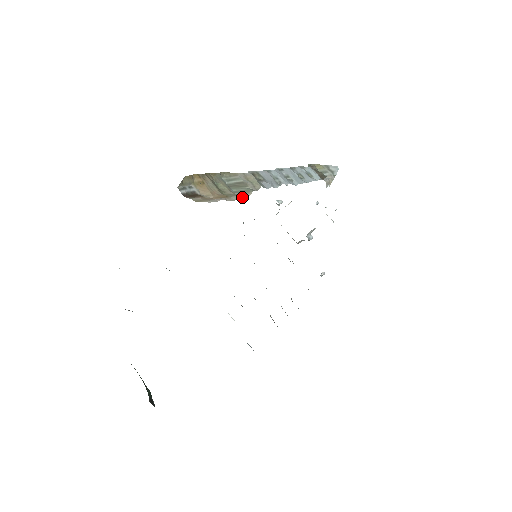
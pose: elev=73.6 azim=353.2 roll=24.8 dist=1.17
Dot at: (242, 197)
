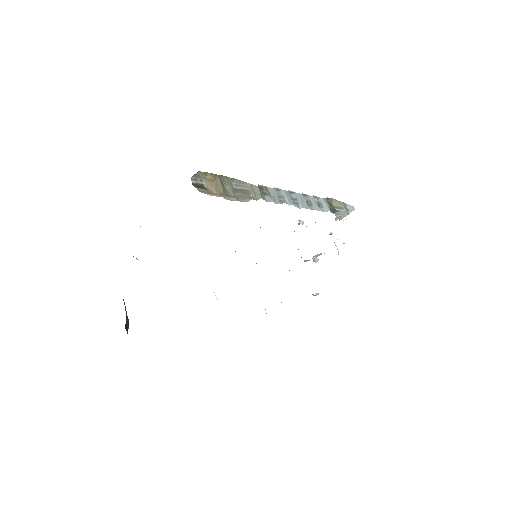
Dot at: (241, 200)
